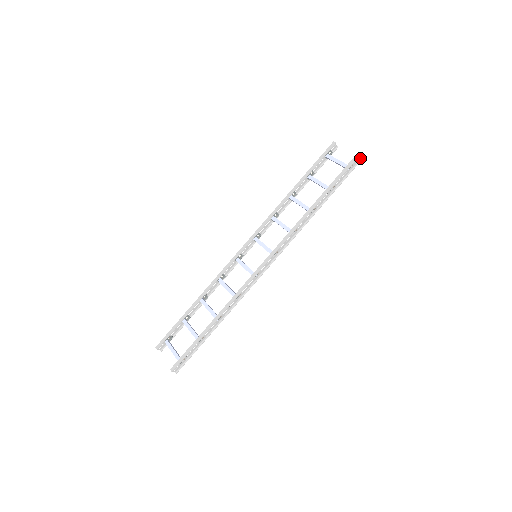
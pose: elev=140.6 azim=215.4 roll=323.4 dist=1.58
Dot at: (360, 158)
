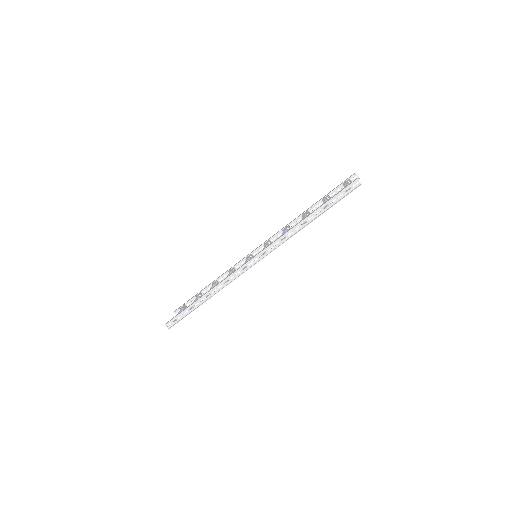
Dot at: (360, 183)
